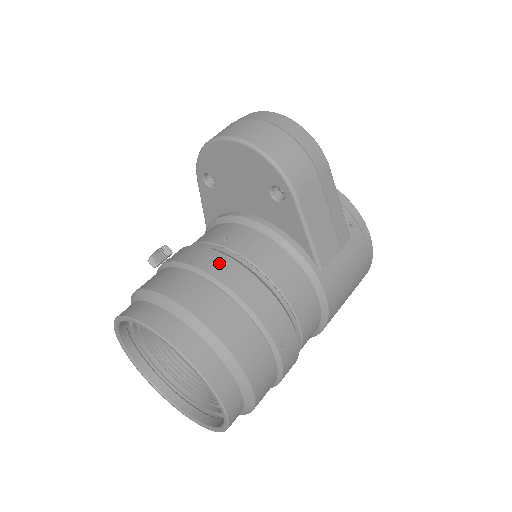
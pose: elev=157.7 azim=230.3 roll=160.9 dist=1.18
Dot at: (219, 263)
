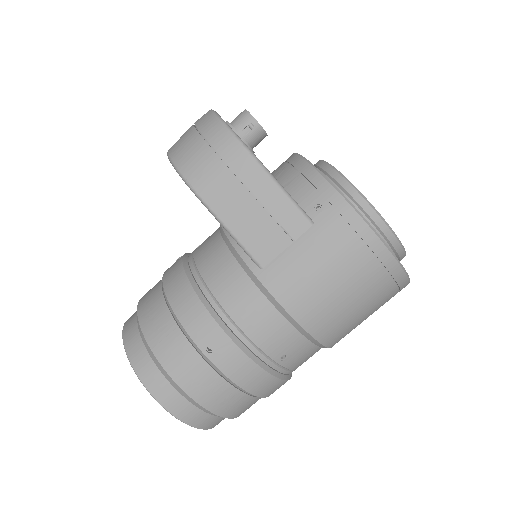
Dot at: (173, 270)
